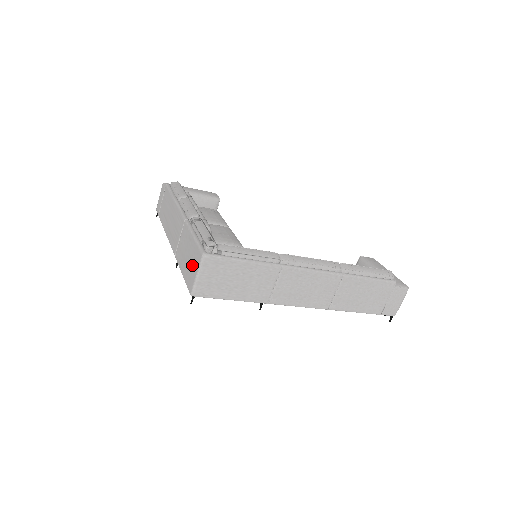
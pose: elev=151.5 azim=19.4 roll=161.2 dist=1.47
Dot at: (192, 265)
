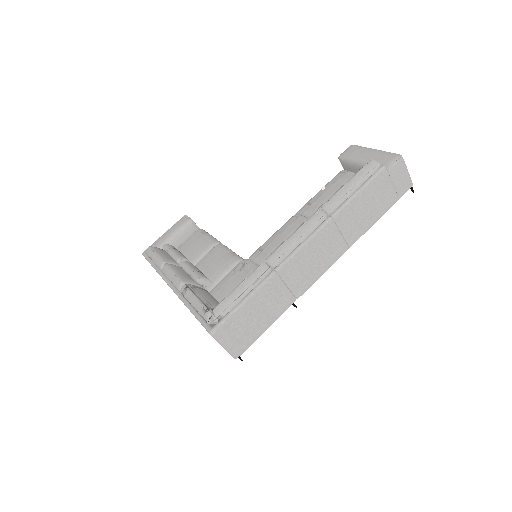
Dot at: occluded
